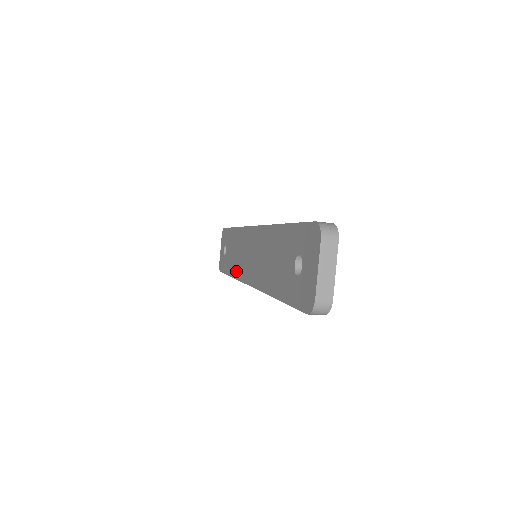
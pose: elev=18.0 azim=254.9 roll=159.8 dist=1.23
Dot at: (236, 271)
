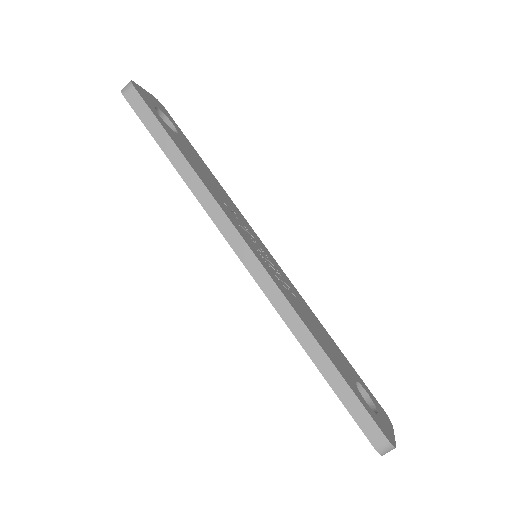
Dot at: occluded
